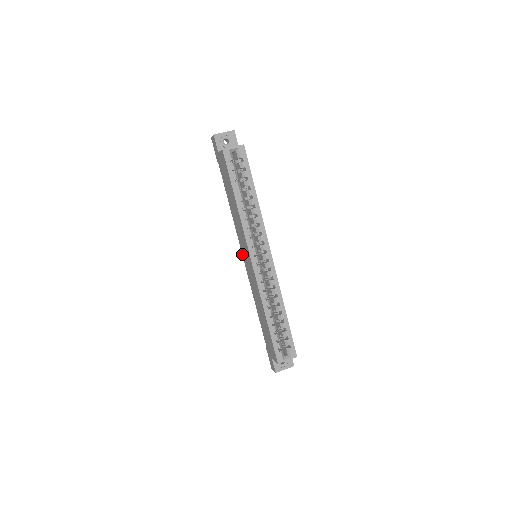
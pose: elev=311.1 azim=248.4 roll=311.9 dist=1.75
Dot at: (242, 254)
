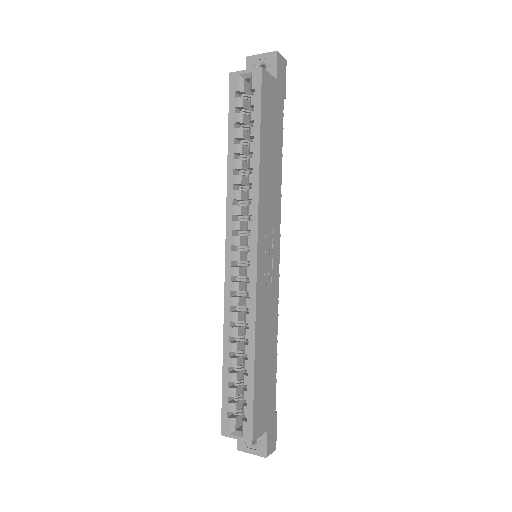
Dot at: occluded
